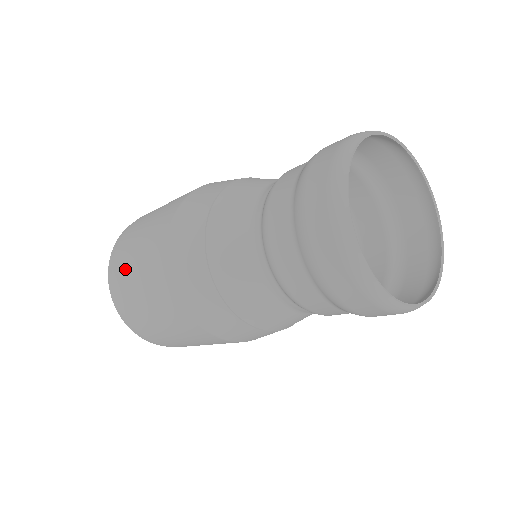
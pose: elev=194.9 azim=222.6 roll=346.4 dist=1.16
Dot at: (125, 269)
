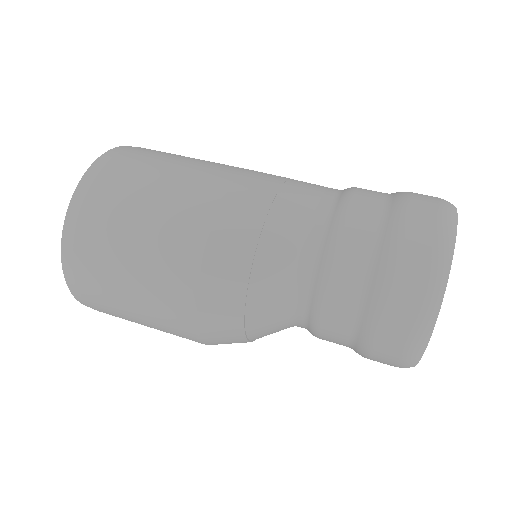
Dot at: (122, 318)
